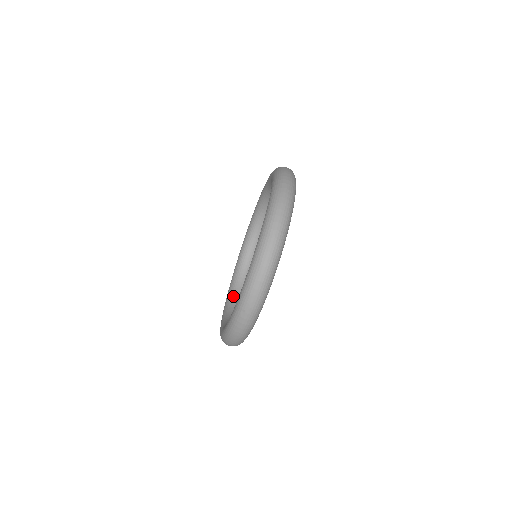
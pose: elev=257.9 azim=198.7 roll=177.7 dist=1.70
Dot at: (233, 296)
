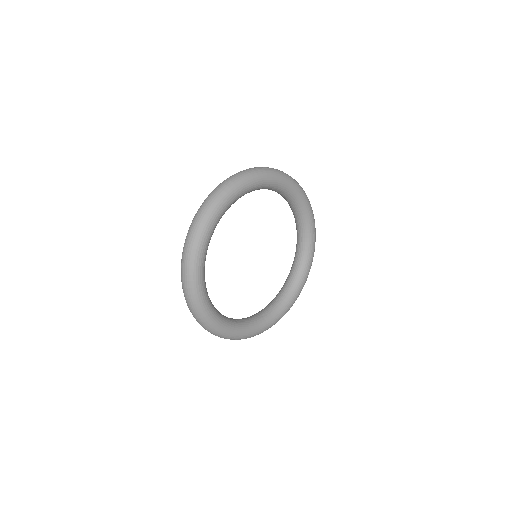
Dot at: (232, 318)
